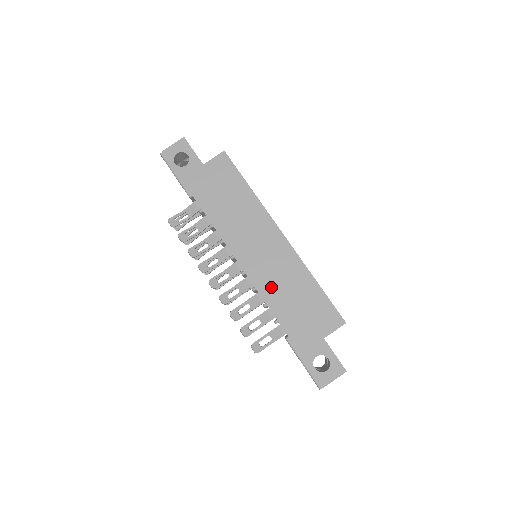
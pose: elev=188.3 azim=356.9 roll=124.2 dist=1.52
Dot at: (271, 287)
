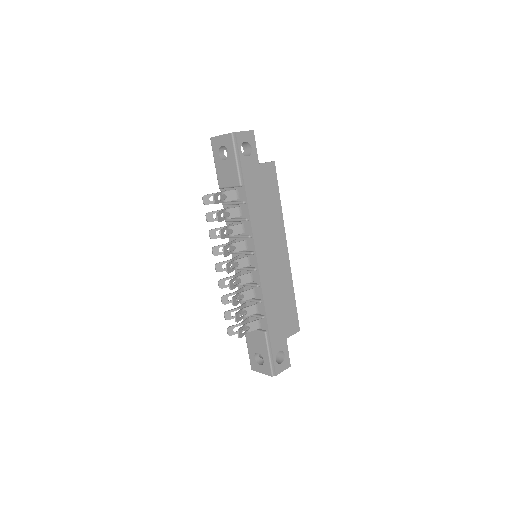
Dot at: (270, 289)
